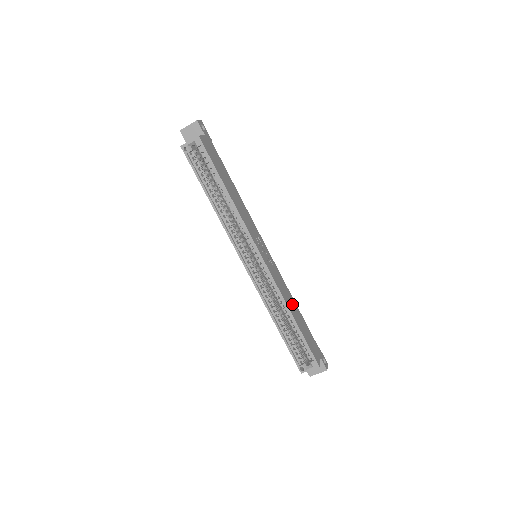
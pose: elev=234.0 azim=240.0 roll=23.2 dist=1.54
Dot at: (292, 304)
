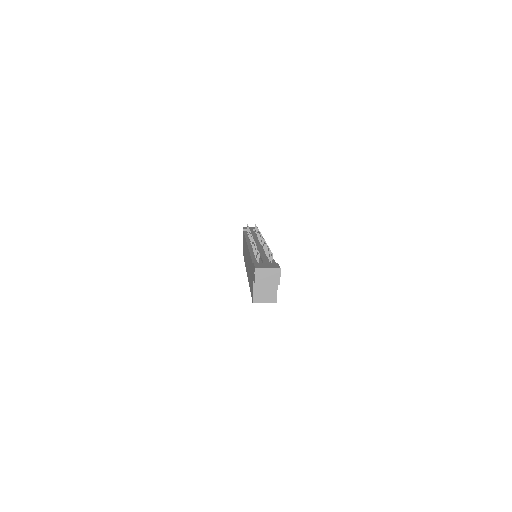
Dot at: occluded
